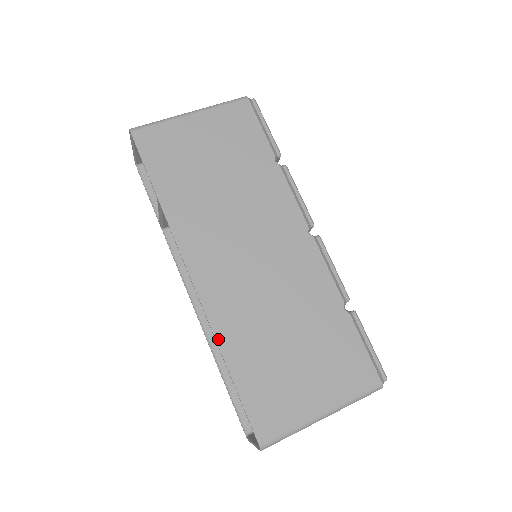
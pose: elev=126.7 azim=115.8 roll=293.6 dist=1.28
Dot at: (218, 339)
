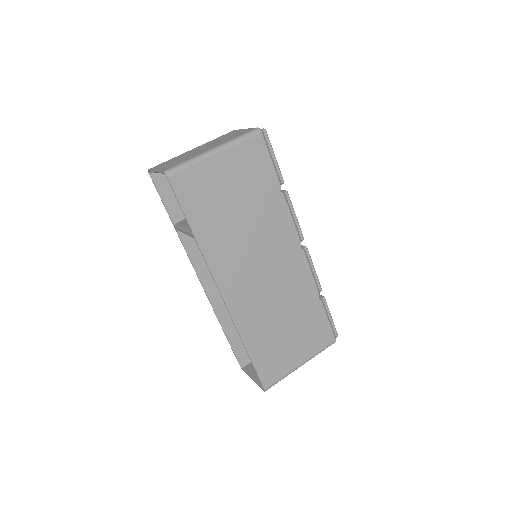
Dot at: (240, 333)
